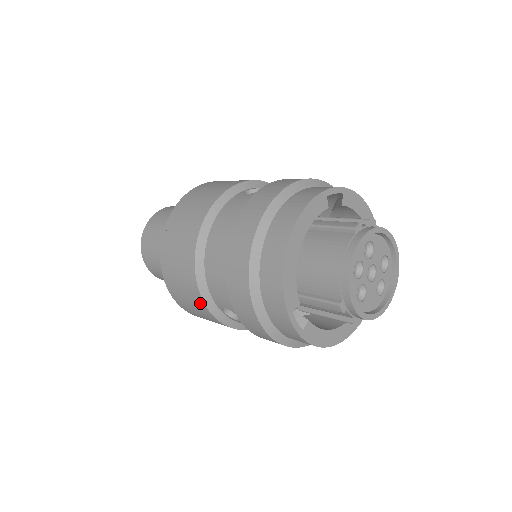
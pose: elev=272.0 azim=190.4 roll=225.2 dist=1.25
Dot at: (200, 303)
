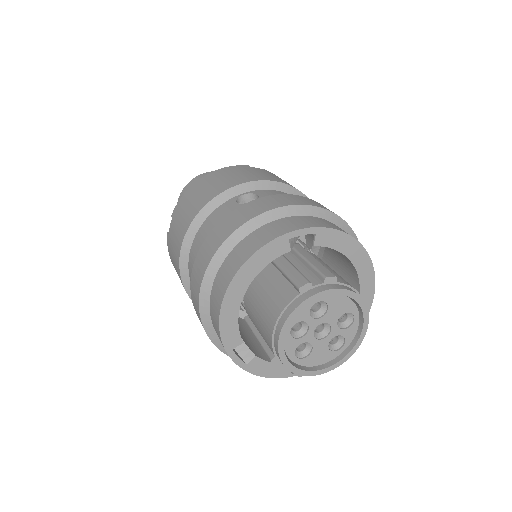
Dot at: occluded
